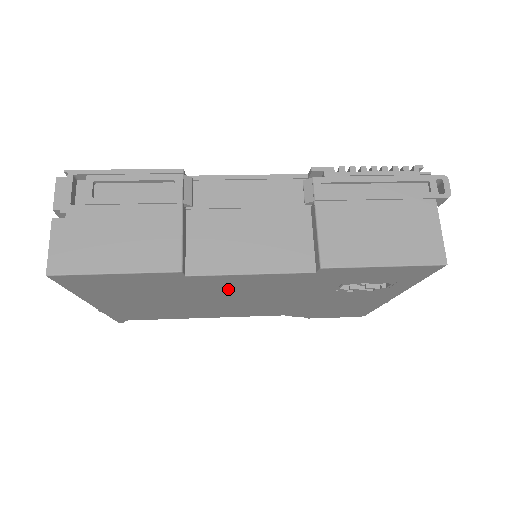
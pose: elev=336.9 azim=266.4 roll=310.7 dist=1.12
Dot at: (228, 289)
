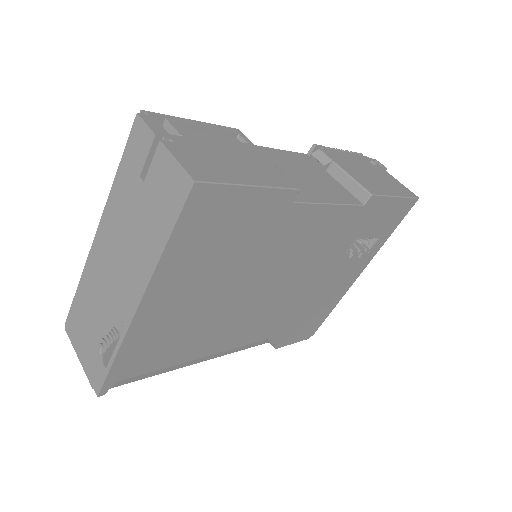
Dot at: (290, 247)
